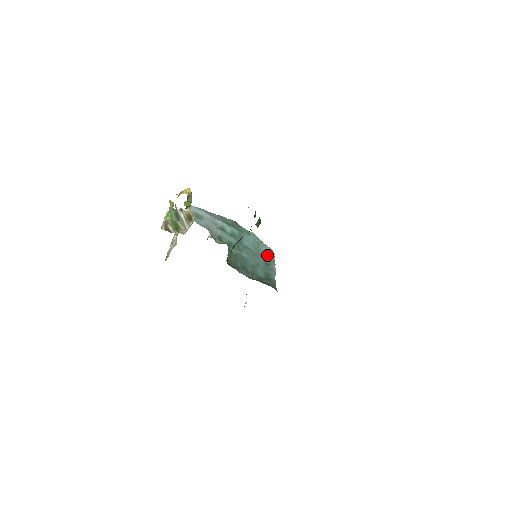
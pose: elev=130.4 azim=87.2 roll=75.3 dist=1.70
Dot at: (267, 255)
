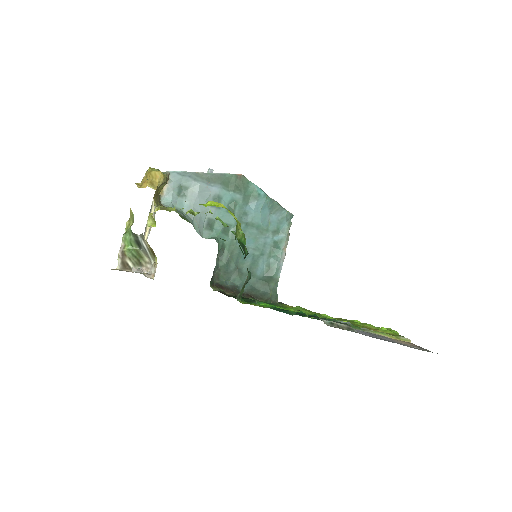
Dot at: (280, 225)
